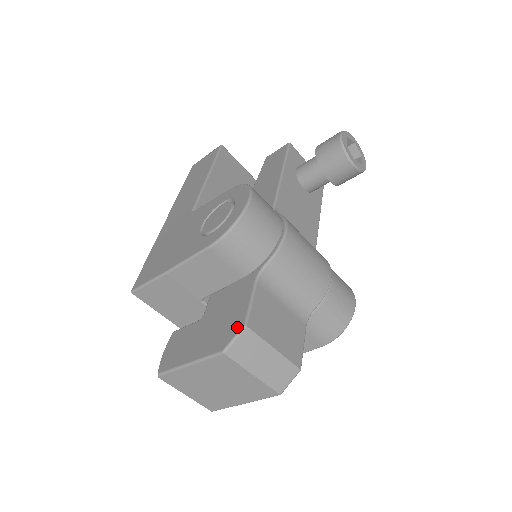
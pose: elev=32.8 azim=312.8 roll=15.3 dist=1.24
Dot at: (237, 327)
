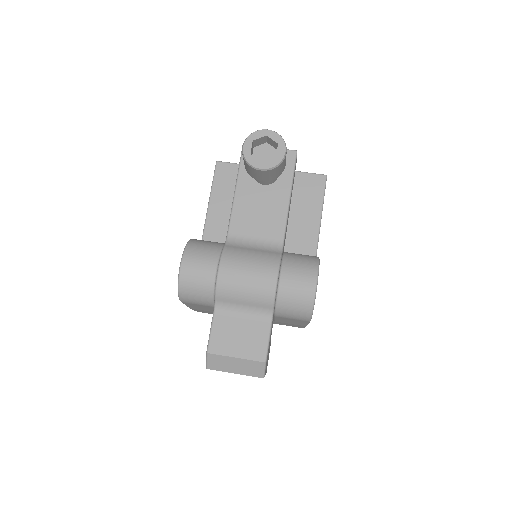
Dot at: occluded
